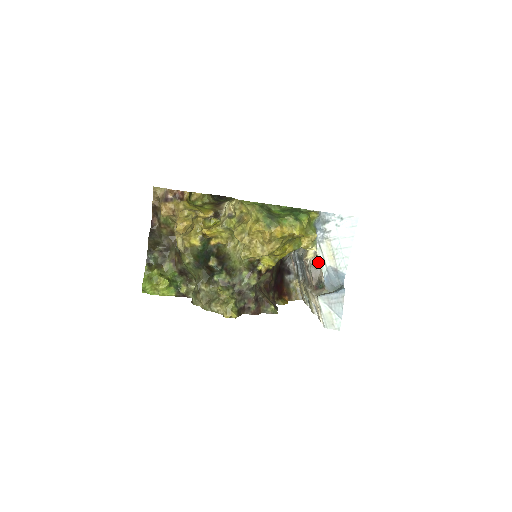
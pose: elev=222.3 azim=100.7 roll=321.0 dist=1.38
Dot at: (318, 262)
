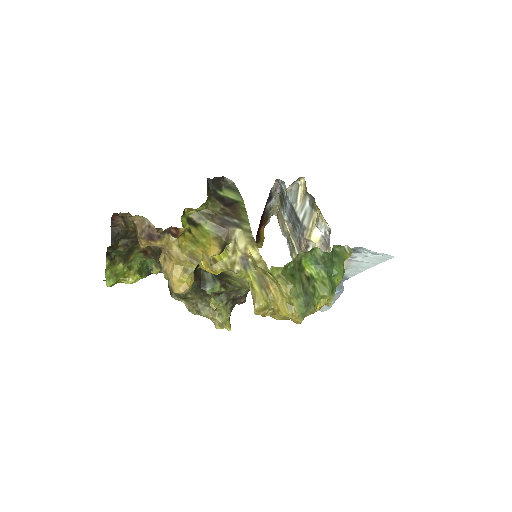
Dot at: occluded
